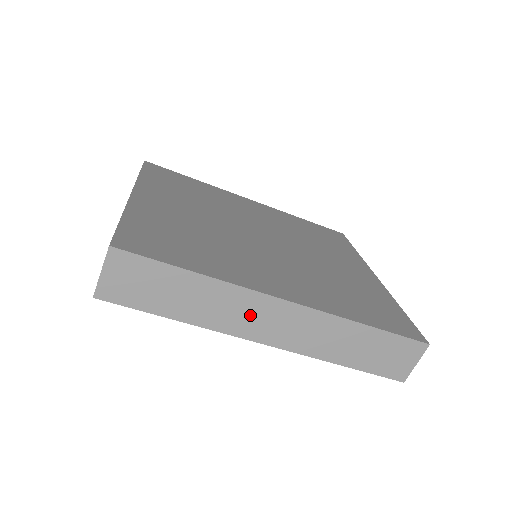
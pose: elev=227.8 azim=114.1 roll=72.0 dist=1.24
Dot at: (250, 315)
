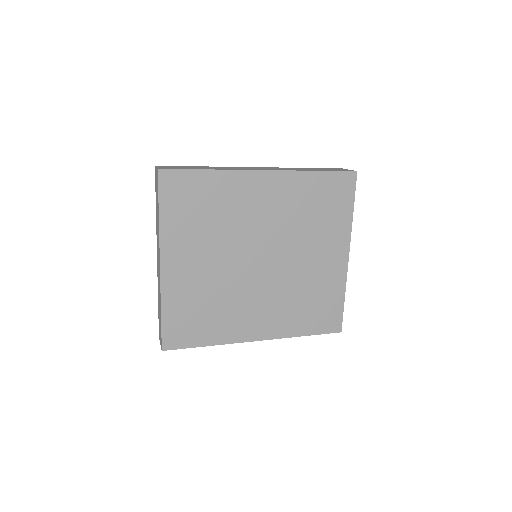
Dot at: occluded
